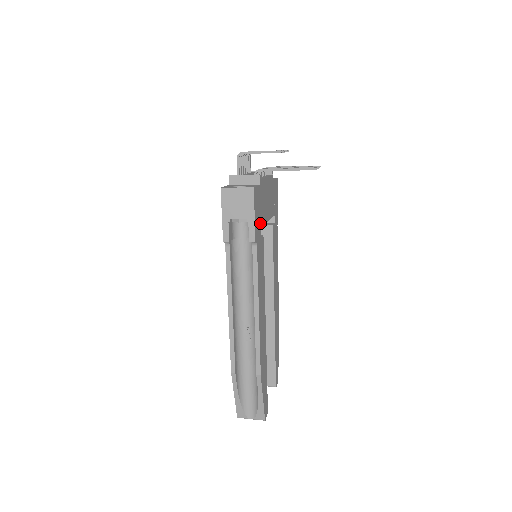
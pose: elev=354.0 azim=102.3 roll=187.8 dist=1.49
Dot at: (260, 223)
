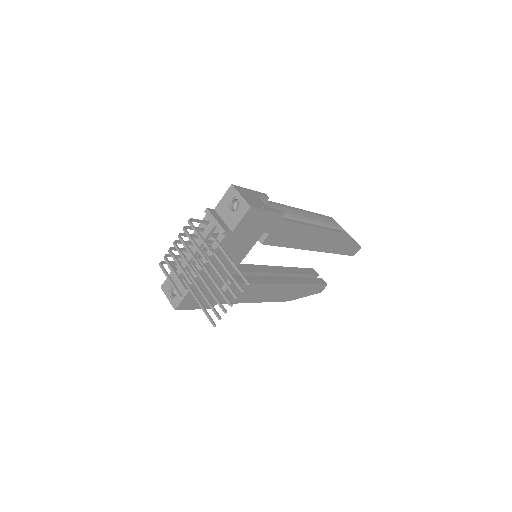
Dot at: (215, 292)
